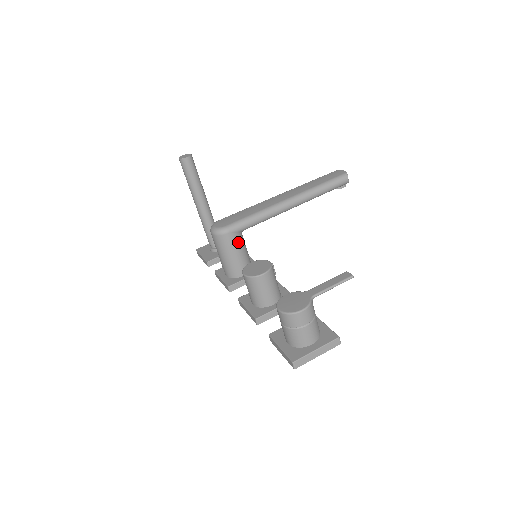
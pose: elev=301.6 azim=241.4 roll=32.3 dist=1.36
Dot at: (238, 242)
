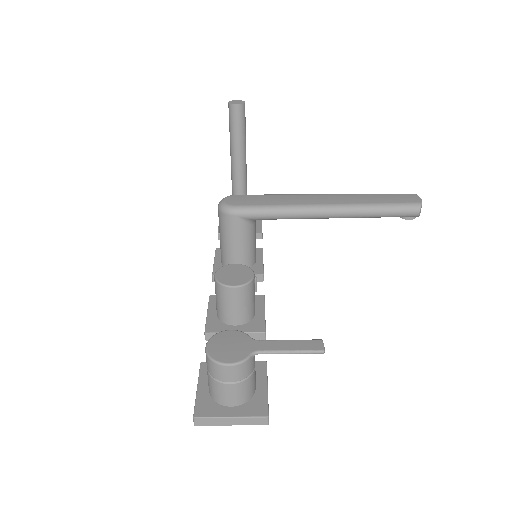
Dot at: (243, 230)
